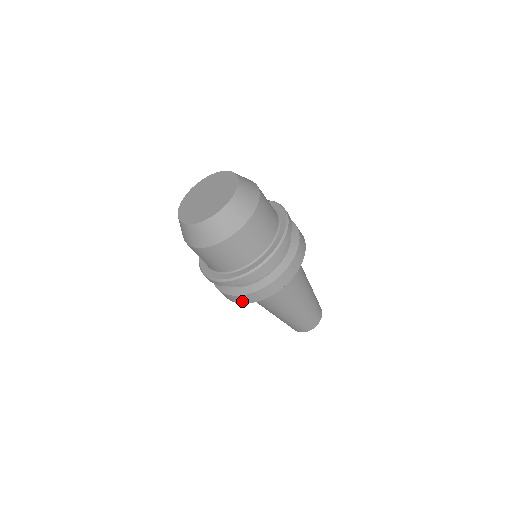
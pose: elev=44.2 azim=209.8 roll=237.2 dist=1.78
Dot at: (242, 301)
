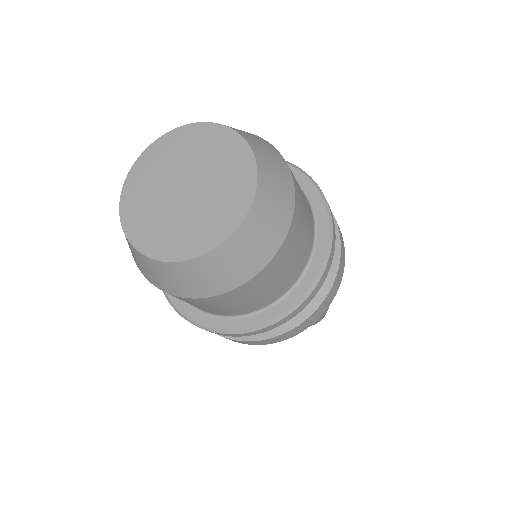
Dot at: occluded
